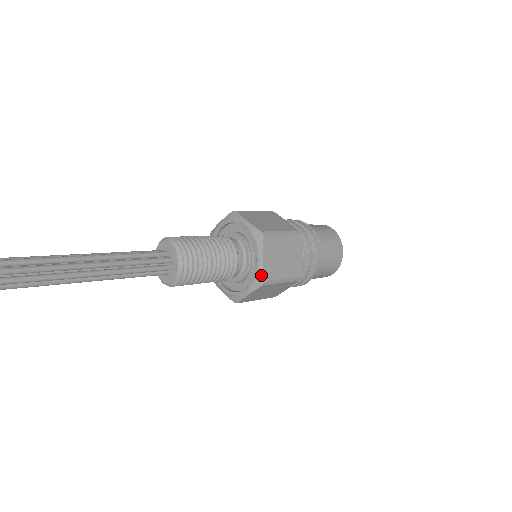
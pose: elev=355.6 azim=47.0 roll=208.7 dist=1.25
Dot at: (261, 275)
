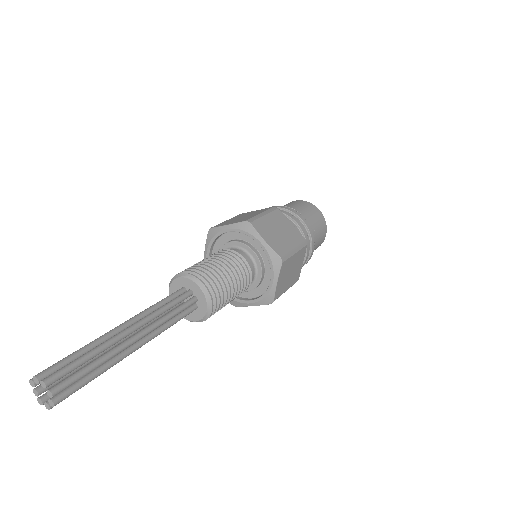
Dot at: (274, 255)
